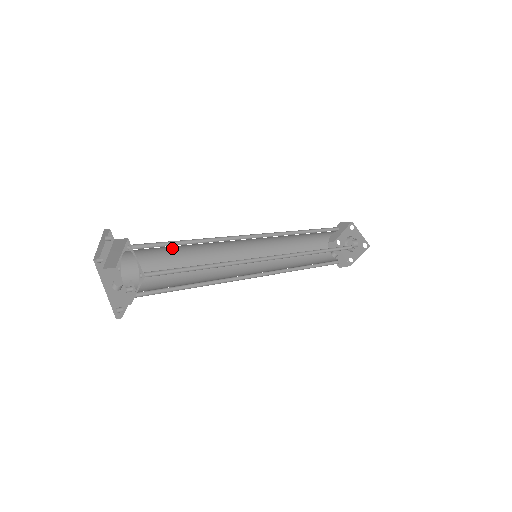
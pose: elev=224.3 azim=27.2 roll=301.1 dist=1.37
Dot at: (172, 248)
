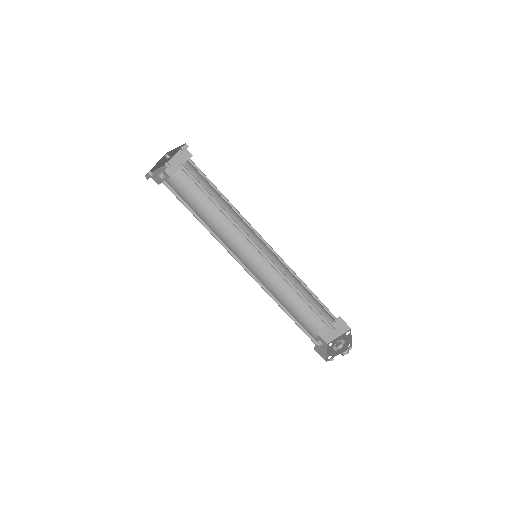
Dot at: occluded
